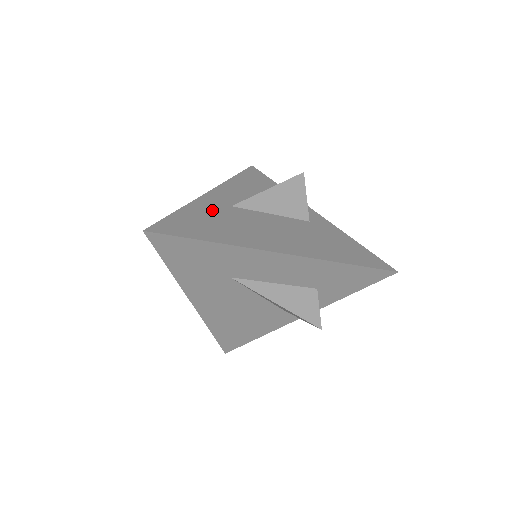
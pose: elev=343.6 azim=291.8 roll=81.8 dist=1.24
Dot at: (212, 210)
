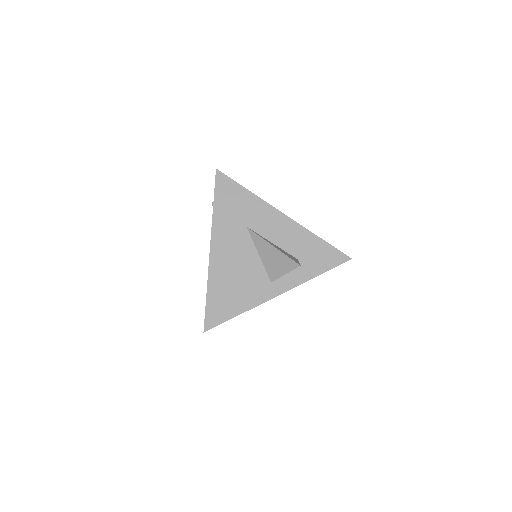
Dot at: occluded
